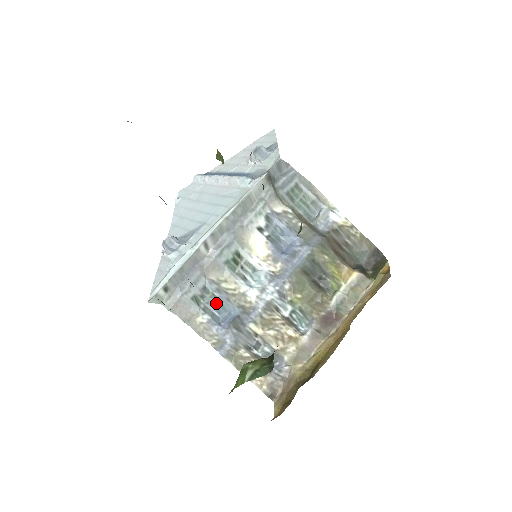
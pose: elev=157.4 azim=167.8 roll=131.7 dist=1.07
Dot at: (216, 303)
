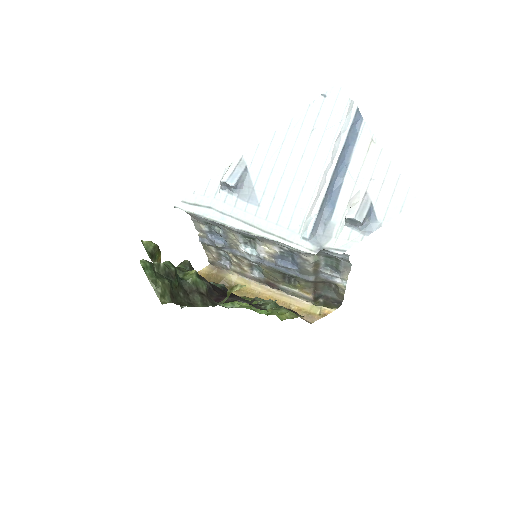
Dot at: (217, 233)
